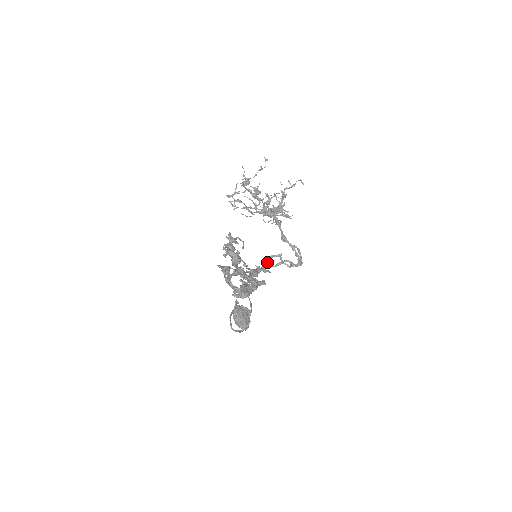
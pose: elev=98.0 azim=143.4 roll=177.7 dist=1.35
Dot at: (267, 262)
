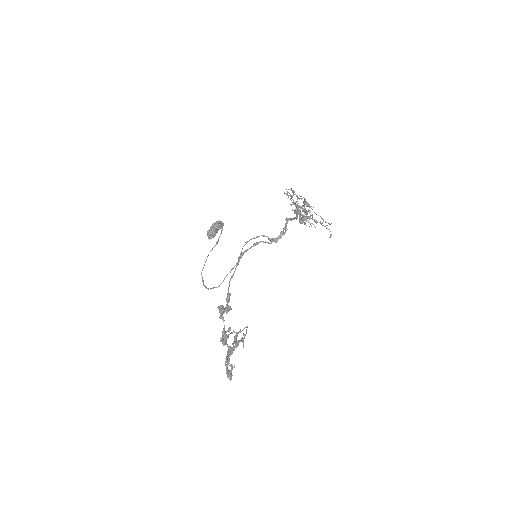
Dot at: (260, 242)
